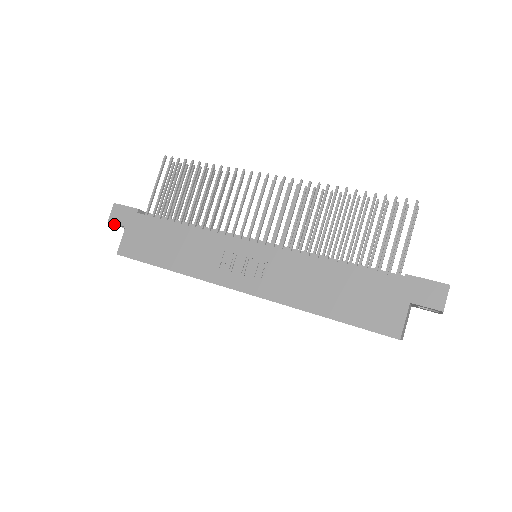
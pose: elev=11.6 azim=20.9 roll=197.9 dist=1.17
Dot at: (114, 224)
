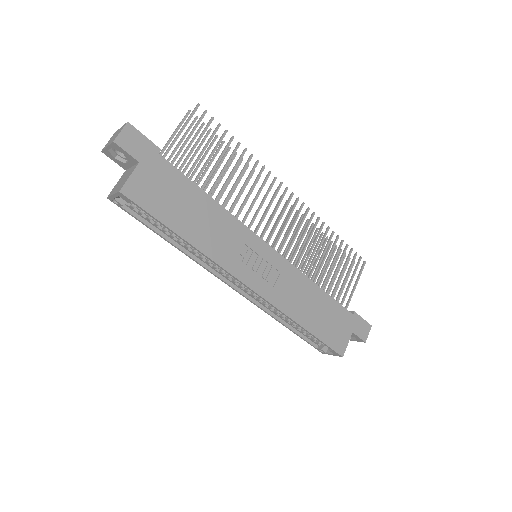
Dot at: (112, 145)
